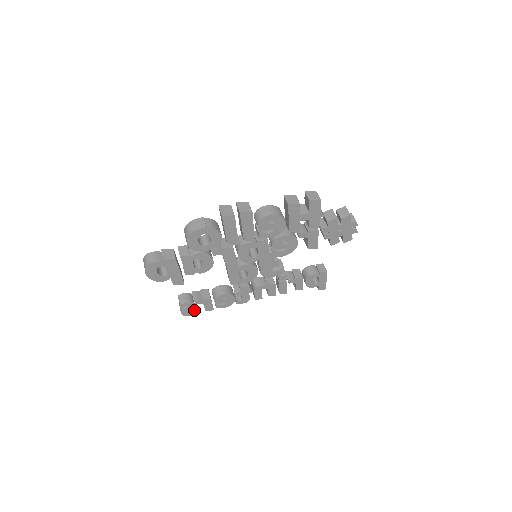
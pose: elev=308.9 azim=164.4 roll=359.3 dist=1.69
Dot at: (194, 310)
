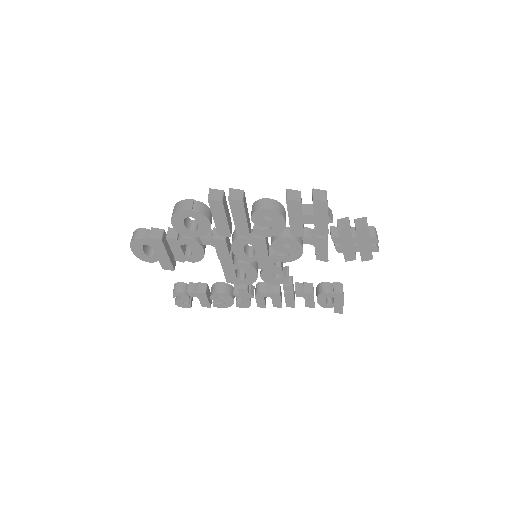
Dot at: (189, 303)
